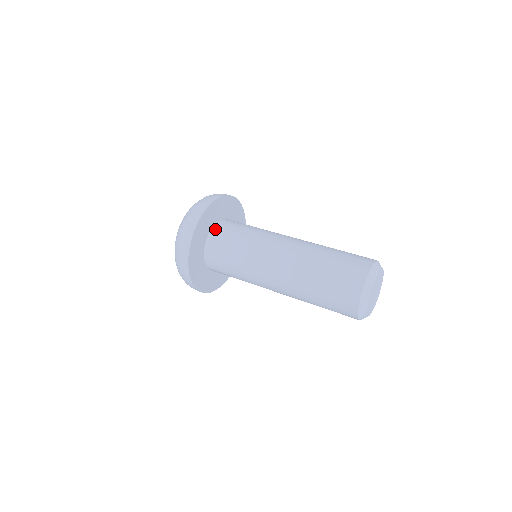
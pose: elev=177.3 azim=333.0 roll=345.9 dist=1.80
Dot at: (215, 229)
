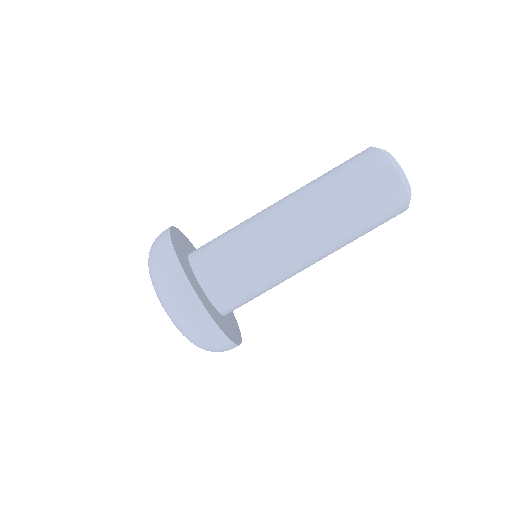
Dot at: (192, 253)
